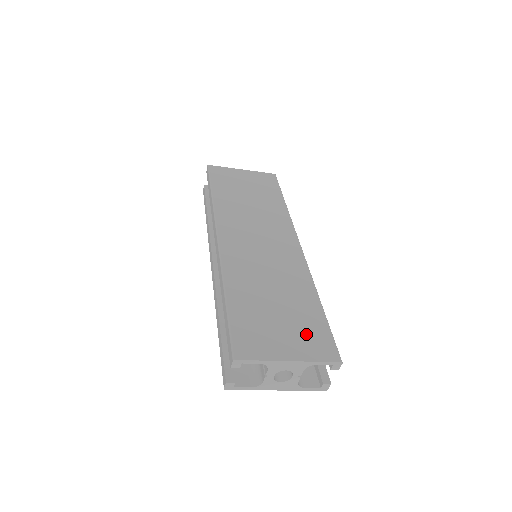
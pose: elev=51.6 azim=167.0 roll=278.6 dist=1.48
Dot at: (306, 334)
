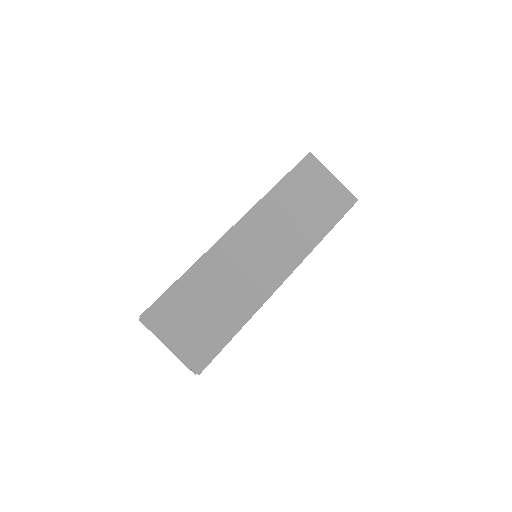
Dot at: (201, 339)
